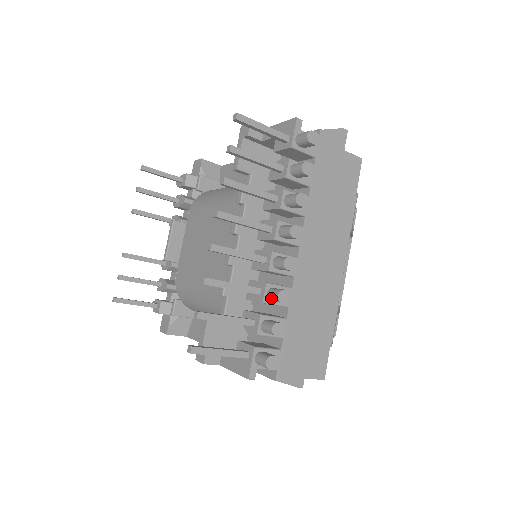
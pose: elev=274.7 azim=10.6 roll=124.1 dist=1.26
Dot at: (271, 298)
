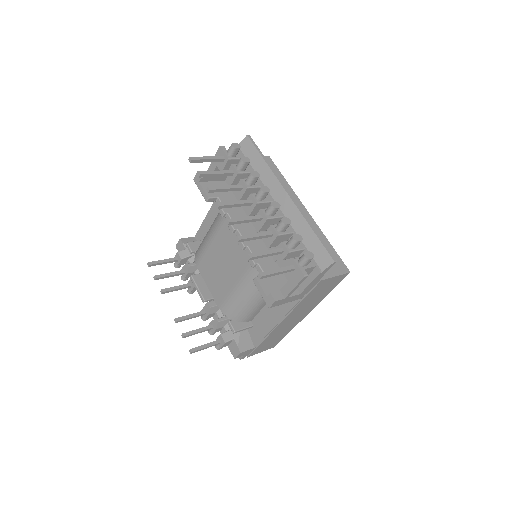
Dot at: (280, 229)
